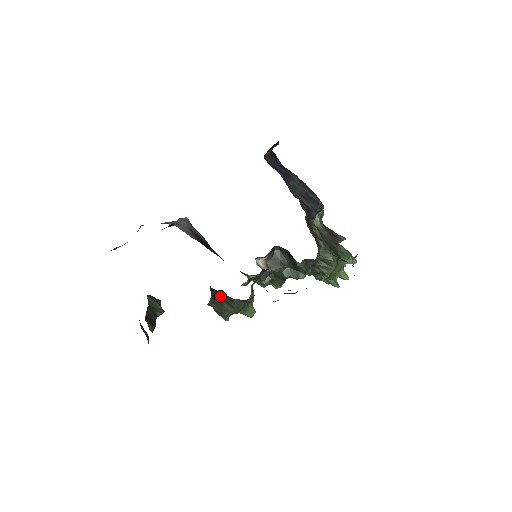
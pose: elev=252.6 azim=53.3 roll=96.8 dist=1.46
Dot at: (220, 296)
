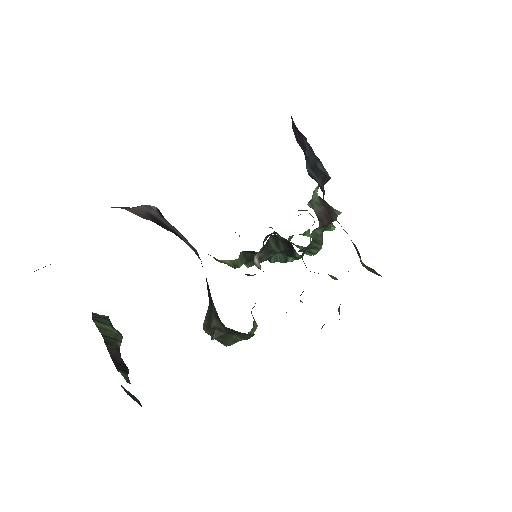
Dot at: (234, 332)
